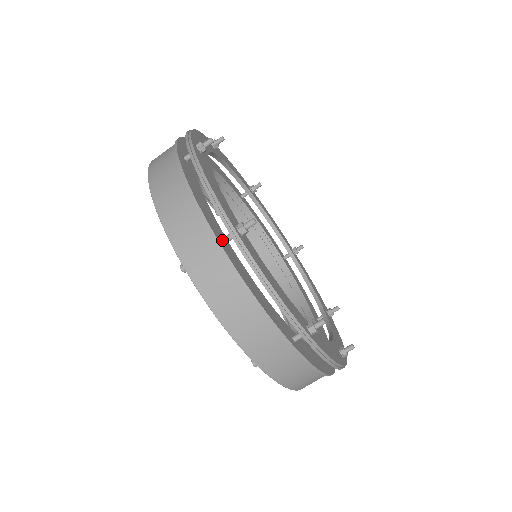
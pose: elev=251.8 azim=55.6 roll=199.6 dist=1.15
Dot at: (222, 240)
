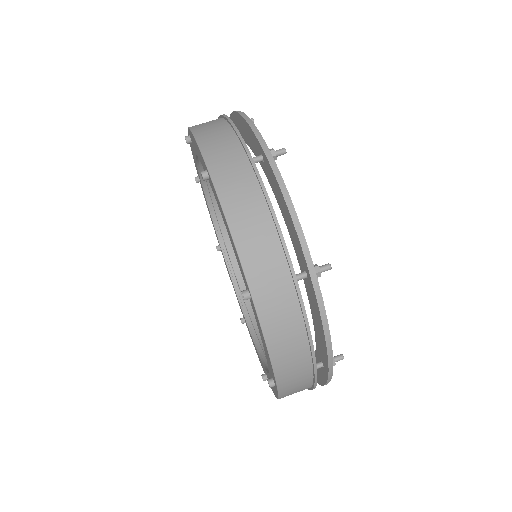
Dot at: occluded
